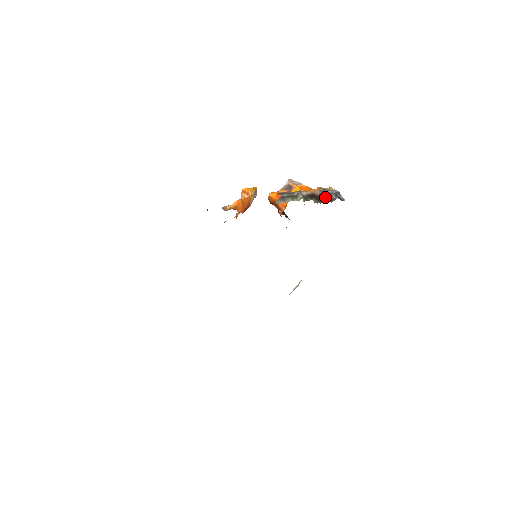
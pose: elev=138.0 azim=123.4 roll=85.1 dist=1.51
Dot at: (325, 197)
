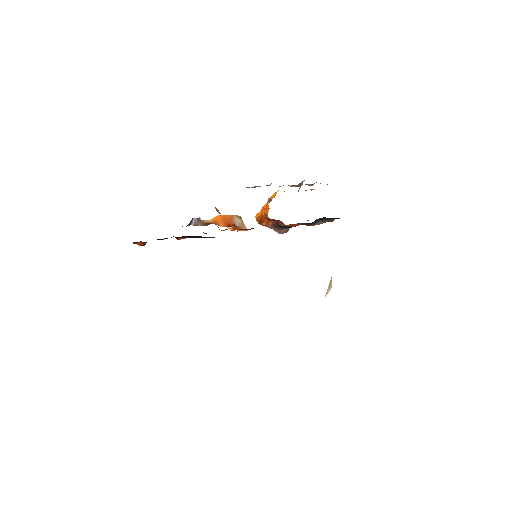
Dot at: (302, 183)
